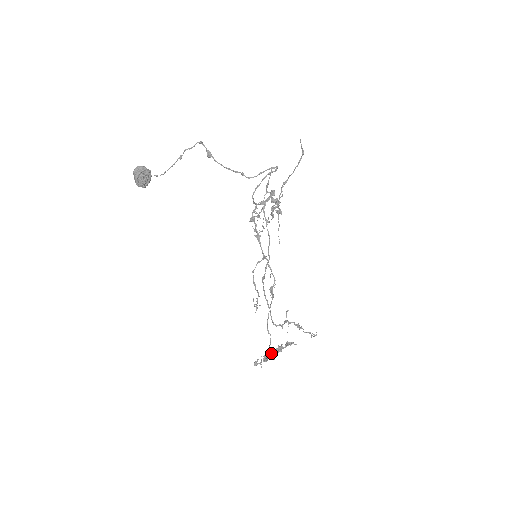
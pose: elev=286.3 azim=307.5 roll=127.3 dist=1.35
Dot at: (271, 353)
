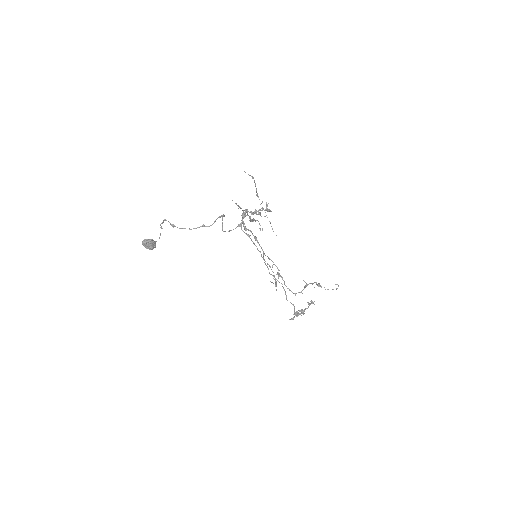
Dot at: occluded
